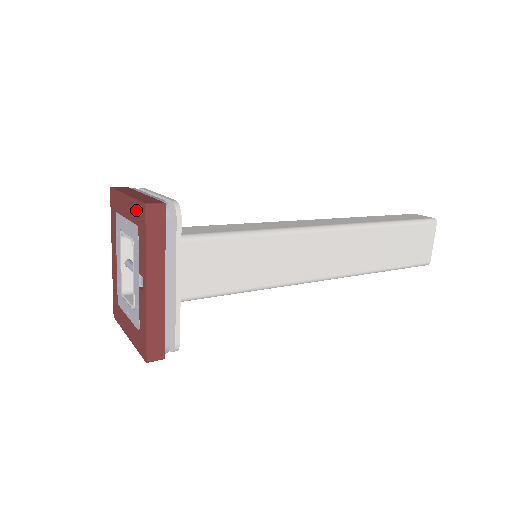
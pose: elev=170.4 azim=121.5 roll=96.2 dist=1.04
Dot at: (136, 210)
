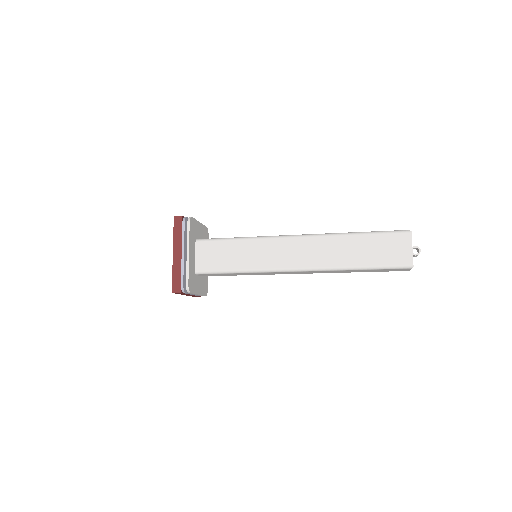
Dot at: occluded
